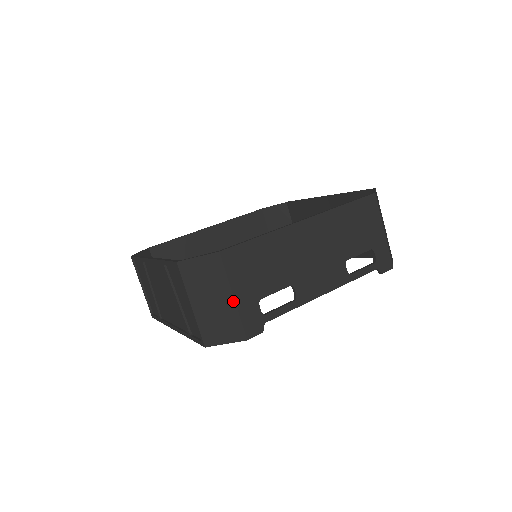
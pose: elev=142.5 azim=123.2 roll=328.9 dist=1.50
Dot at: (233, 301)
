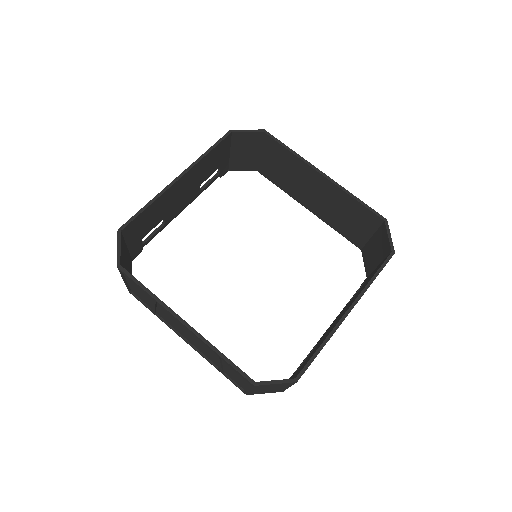
Dot at: (287, 388)
